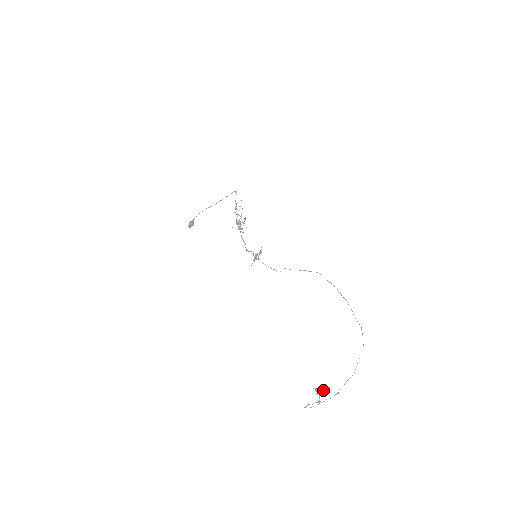
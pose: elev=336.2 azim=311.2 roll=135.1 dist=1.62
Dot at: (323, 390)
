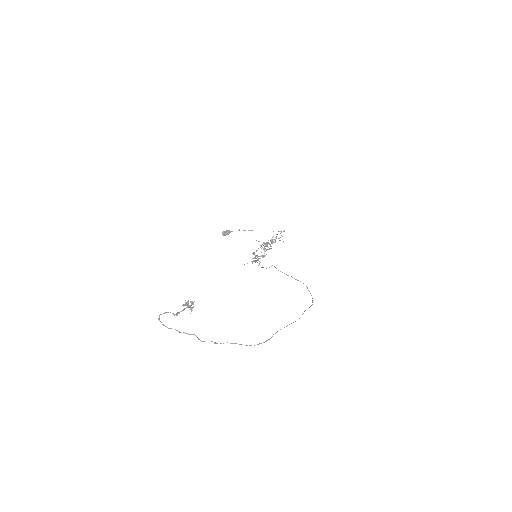
Dot at: (193, 303)
